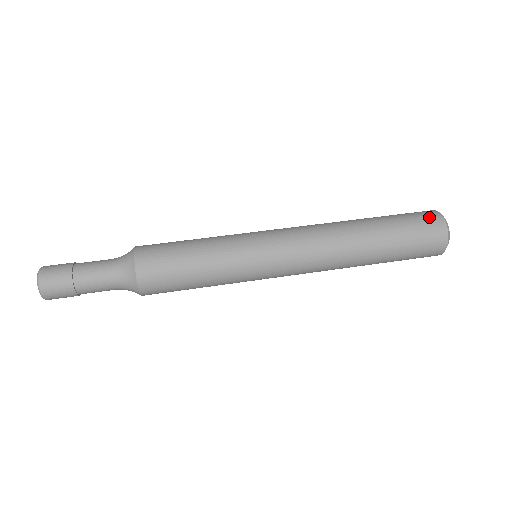
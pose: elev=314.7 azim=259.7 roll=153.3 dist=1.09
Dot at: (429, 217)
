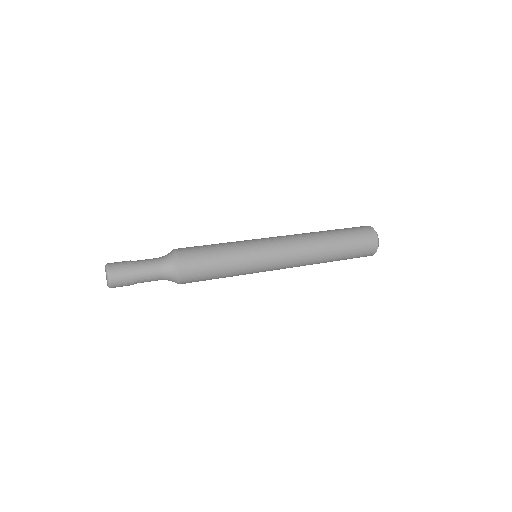
Dot at: occluded
